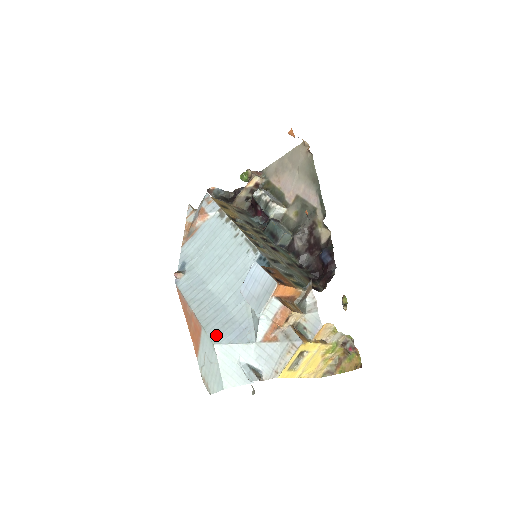
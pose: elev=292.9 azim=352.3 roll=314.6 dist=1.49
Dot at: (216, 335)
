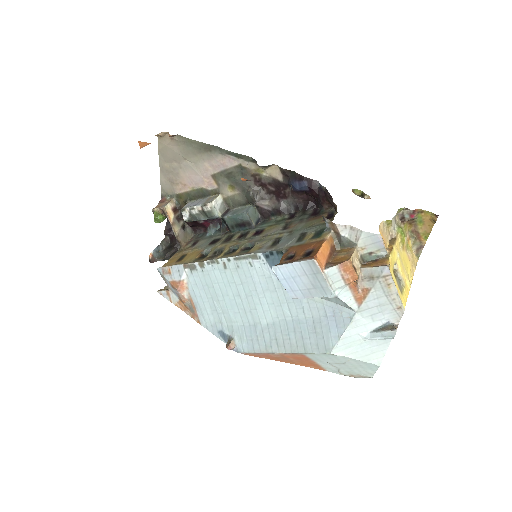
Dot at: (322, 346)
